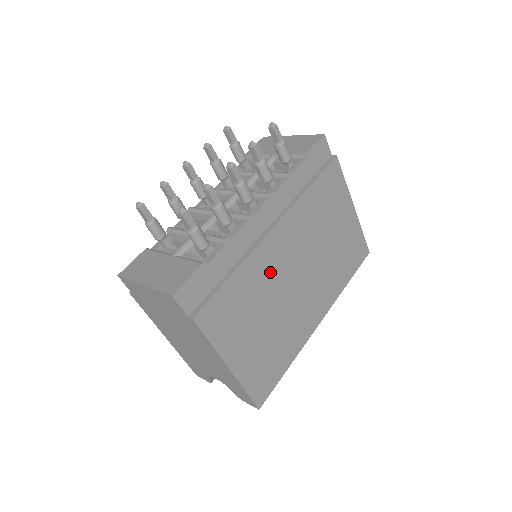
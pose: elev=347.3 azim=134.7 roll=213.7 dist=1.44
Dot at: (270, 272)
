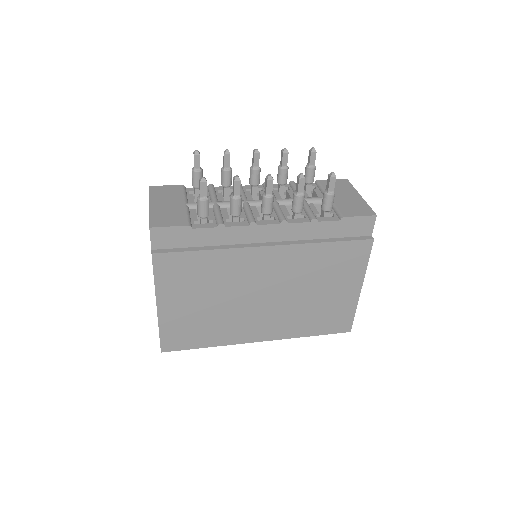
Dot at: (240, 273)
